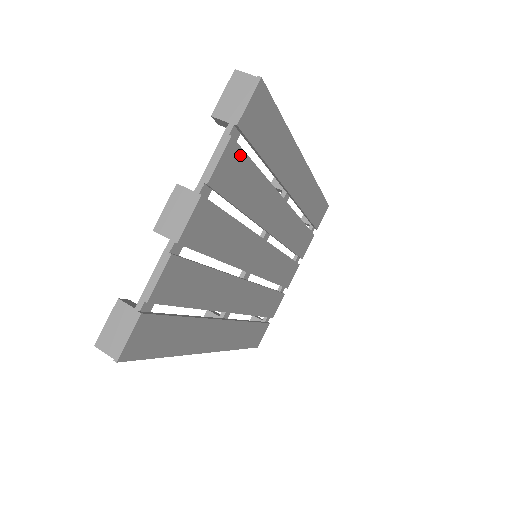
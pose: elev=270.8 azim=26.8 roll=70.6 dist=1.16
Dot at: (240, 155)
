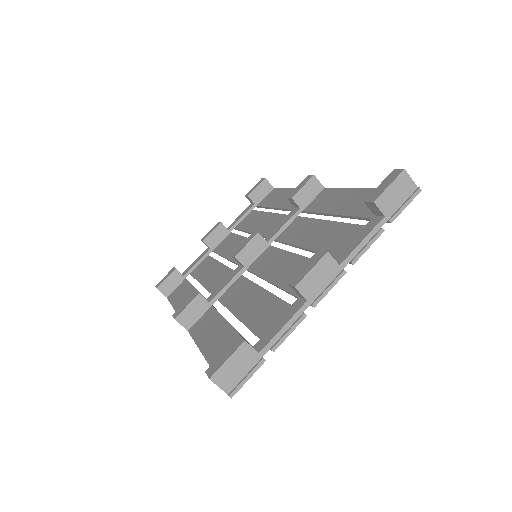
Dot at: occluded
